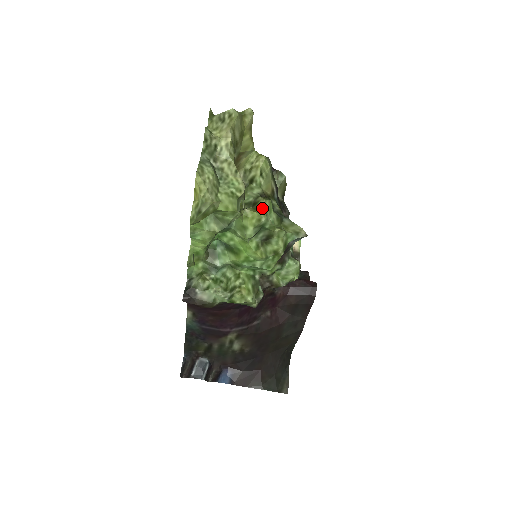
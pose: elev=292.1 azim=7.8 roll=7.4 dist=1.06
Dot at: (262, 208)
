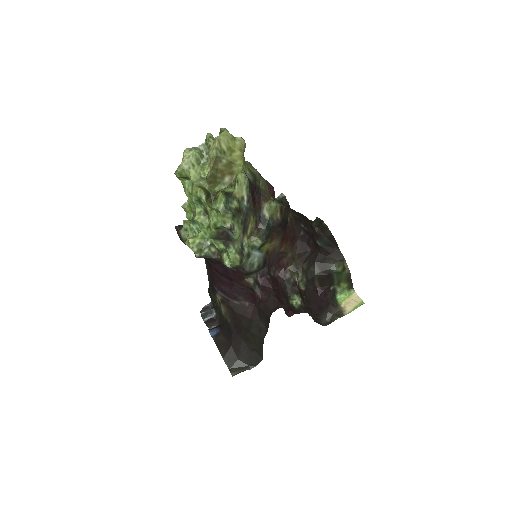
Dot at: (217, 196)
